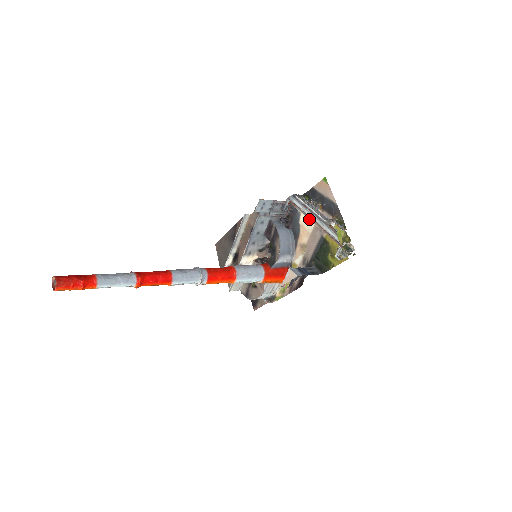
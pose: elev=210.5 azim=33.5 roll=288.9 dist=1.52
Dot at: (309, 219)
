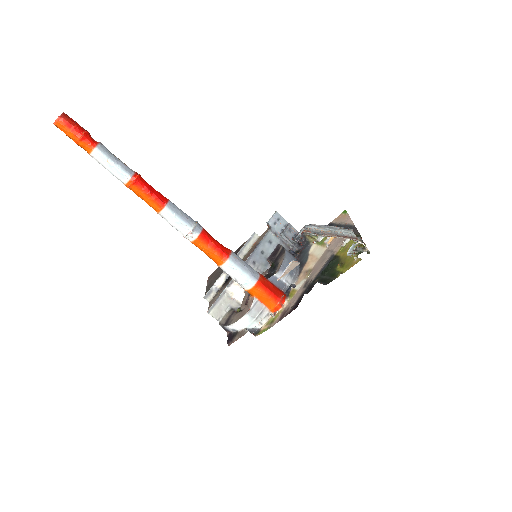
Dot at: (321, 246)
